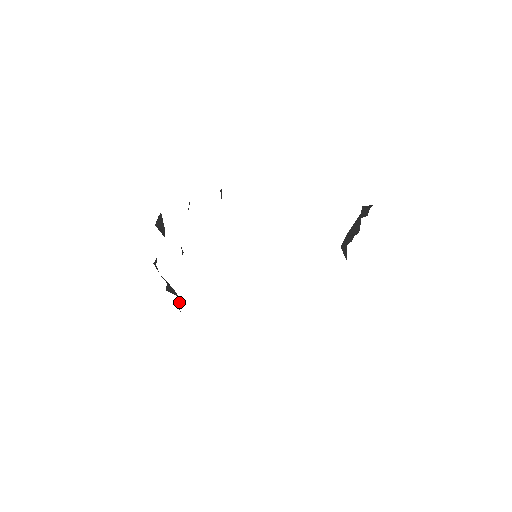
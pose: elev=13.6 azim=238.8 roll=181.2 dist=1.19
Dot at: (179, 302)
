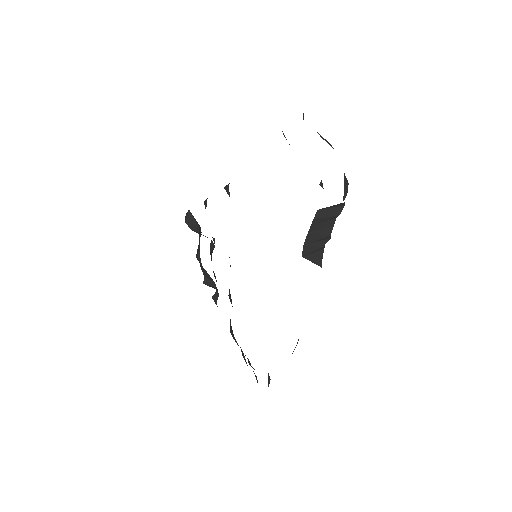
Dot at: (215, 295)
